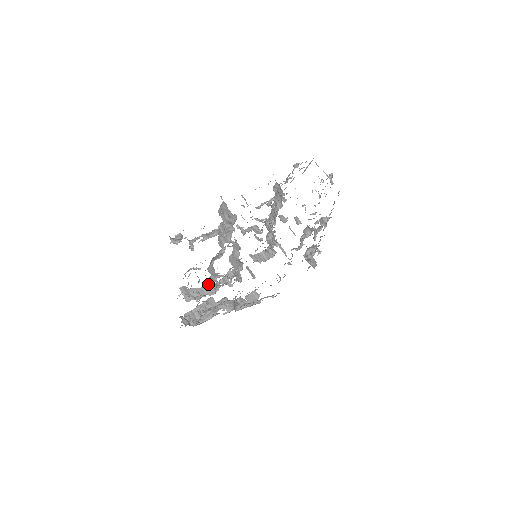
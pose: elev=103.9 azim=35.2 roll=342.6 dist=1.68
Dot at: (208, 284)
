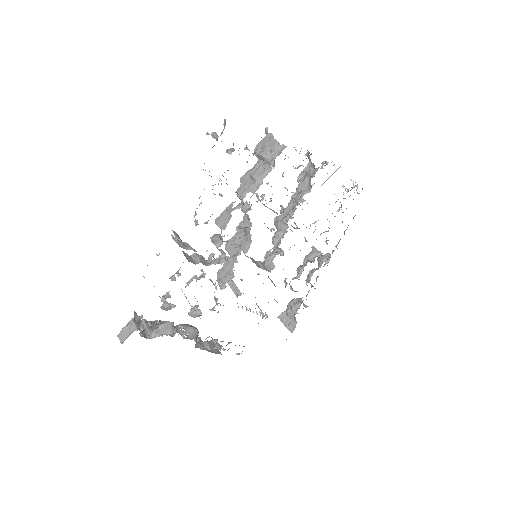
Dot at: occluded
